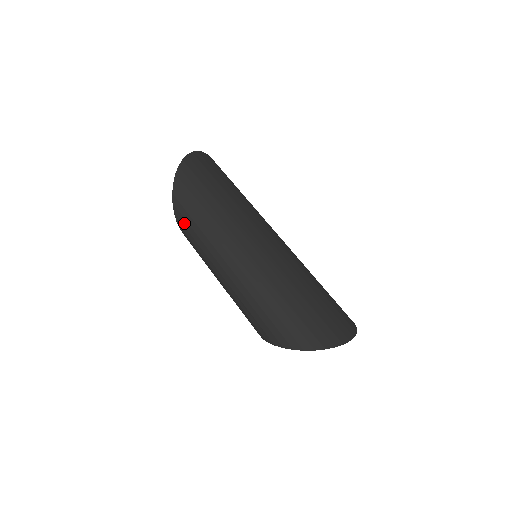
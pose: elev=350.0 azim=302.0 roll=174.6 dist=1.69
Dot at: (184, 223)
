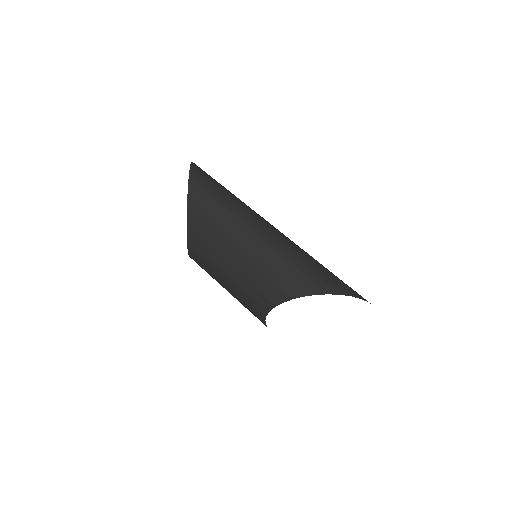
Dot at: (201, 192)
